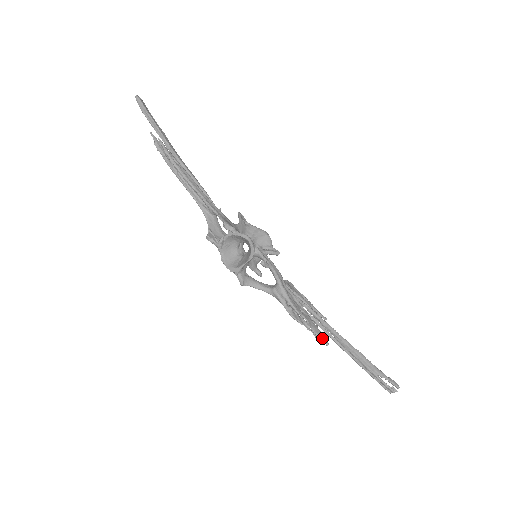
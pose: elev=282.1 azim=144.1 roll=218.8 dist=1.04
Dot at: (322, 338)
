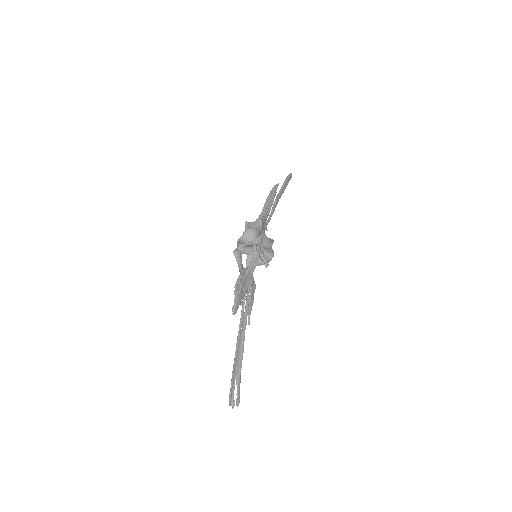
Dot at: (235, 307)
